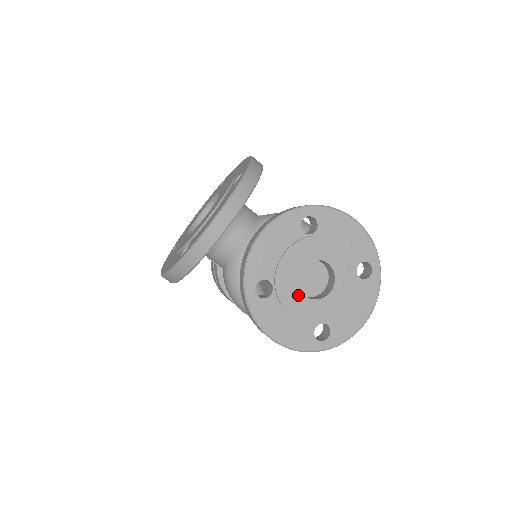
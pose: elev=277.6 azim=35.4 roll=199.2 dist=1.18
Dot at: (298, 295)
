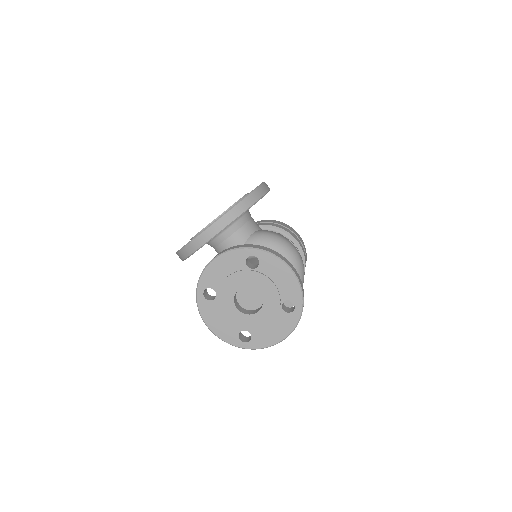
Dot at: (232, 306)
